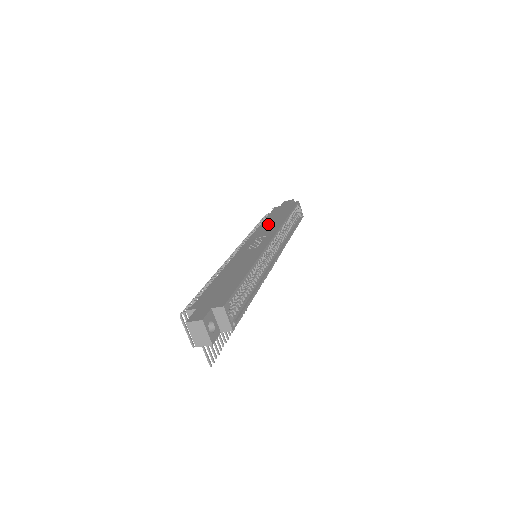
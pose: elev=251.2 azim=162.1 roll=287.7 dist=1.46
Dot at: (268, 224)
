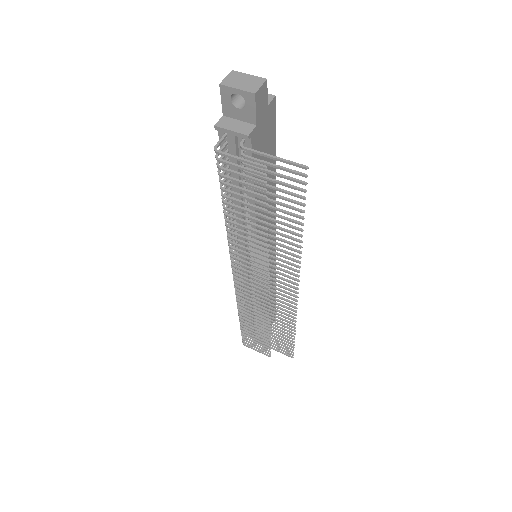
Dot at: occluded
